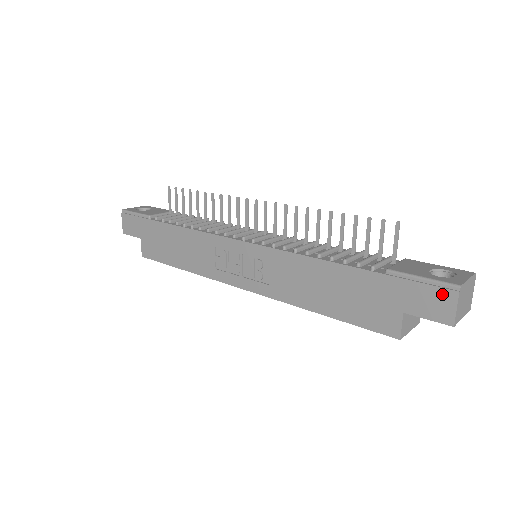
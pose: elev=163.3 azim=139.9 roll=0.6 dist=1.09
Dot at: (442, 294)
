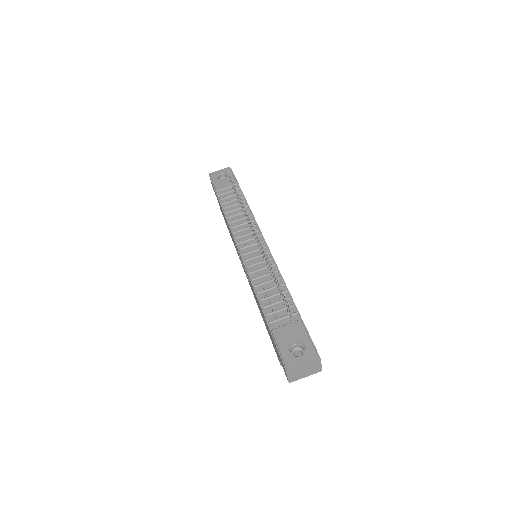
Dot at: (283, 365)
